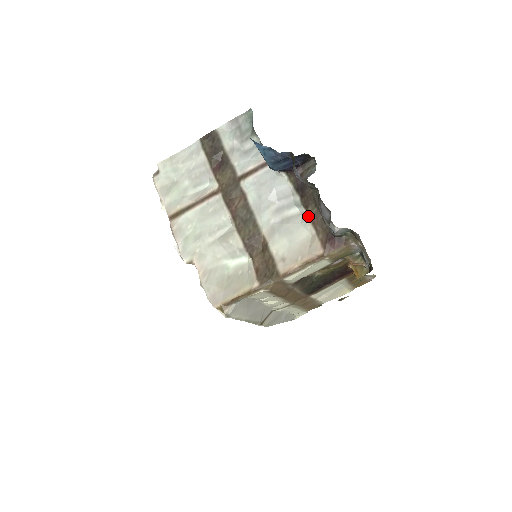
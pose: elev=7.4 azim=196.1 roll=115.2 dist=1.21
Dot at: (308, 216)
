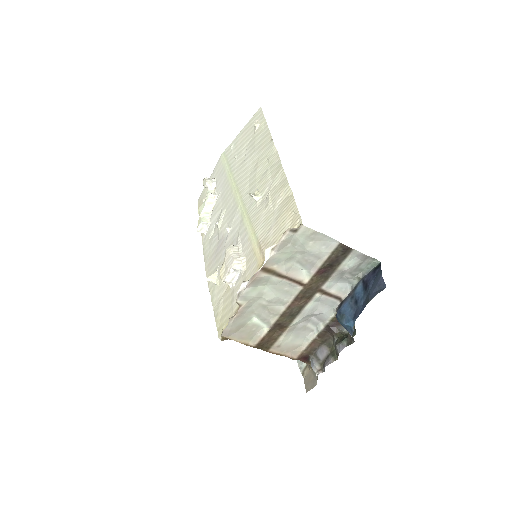
Dot at: (314, 340)
